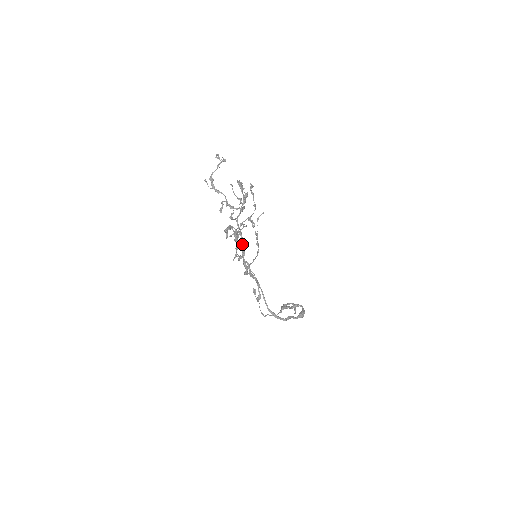
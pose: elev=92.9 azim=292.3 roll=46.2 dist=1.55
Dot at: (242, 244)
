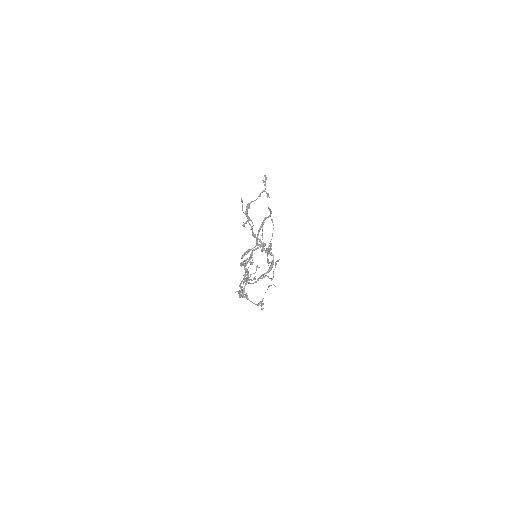
Dot at: occluded
